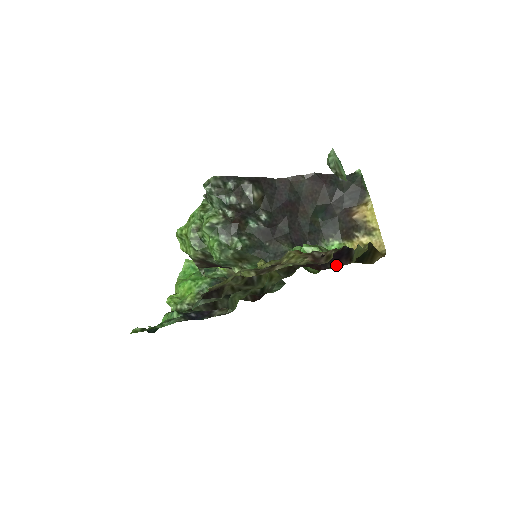
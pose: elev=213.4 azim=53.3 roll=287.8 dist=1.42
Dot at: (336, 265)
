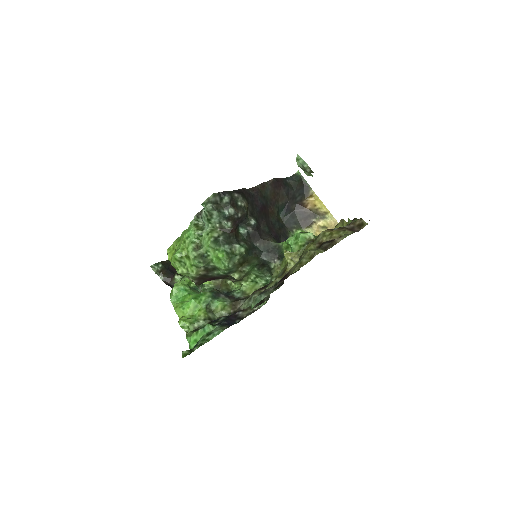
Dot at: occluded
